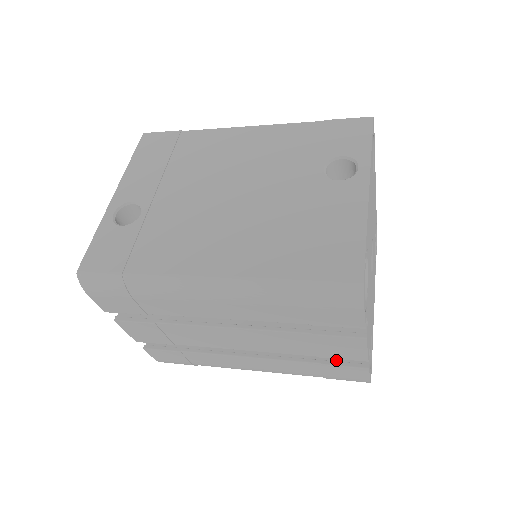
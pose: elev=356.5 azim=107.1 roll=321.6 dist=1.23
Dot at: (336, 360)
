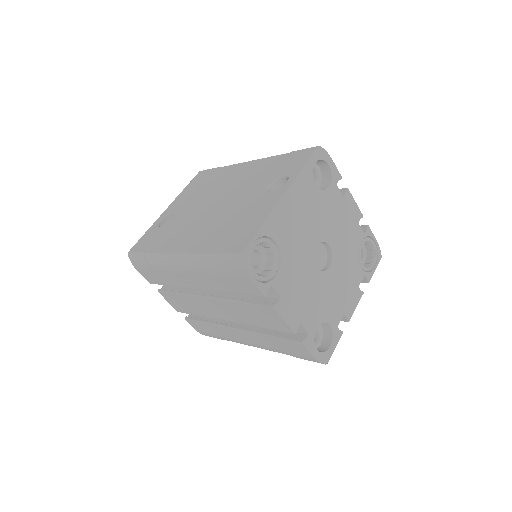
Dot at: (286, 335)
